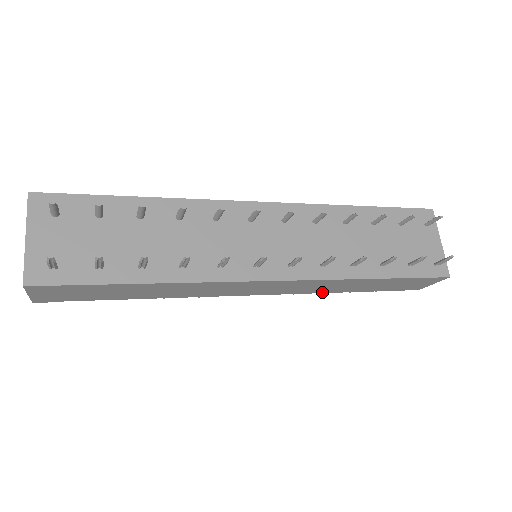
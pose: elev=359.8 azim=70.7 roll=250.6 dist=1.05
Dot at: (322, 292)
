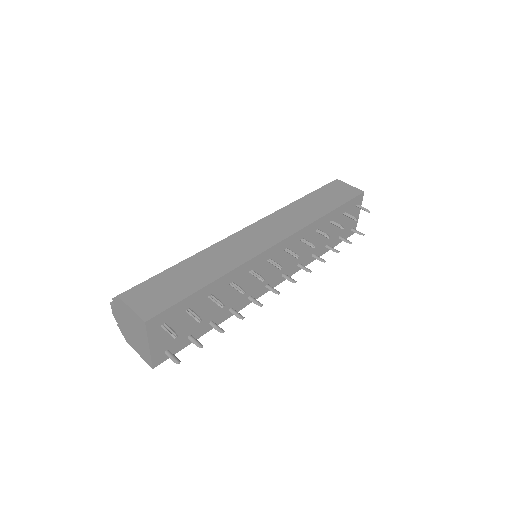
Dot at: occluded
